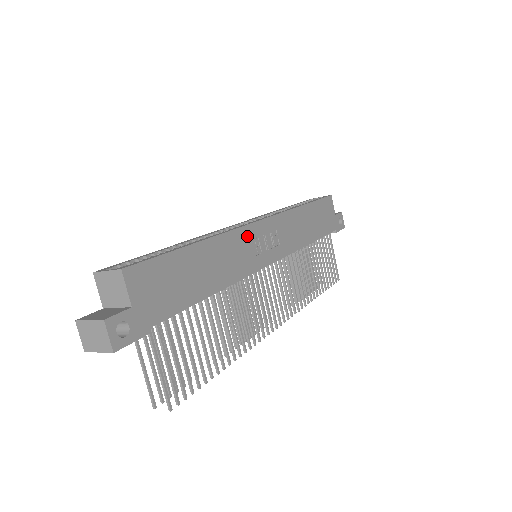
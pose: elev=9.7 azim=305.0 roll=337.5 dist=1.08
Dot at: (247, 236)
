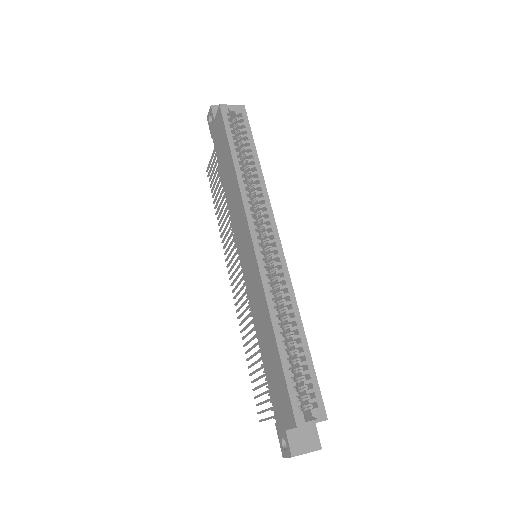
Dot at: occluded
